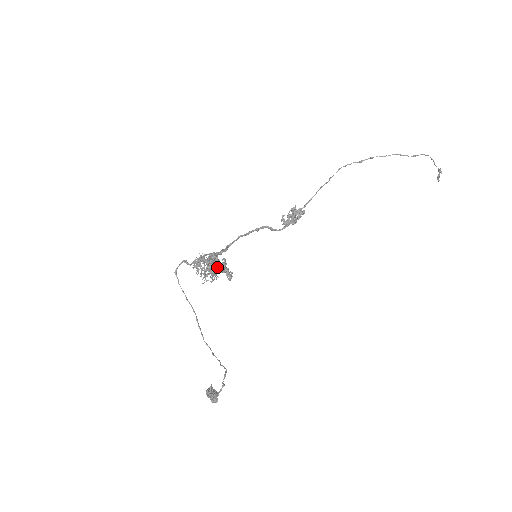
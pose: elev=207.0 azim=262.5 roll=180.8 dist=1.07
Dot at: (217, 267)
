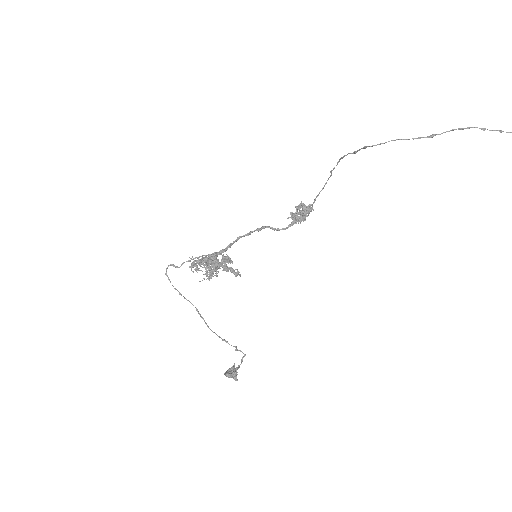
Dot at: (230, 263)
